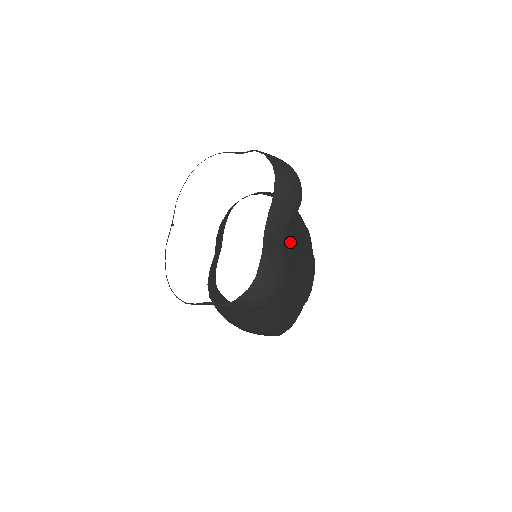
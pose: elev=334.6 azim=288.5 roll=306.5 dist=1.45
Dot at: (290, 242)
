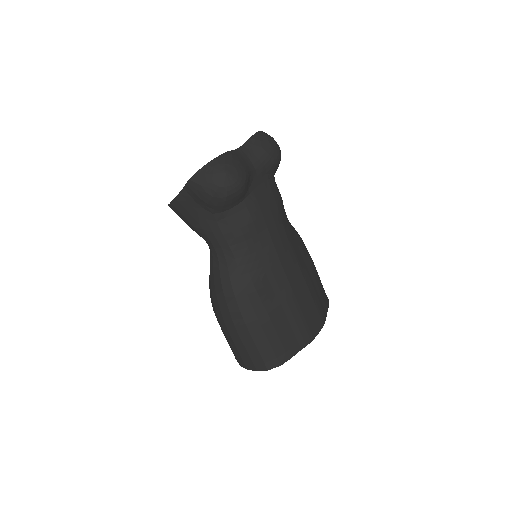
Dot at: (266, 194)
